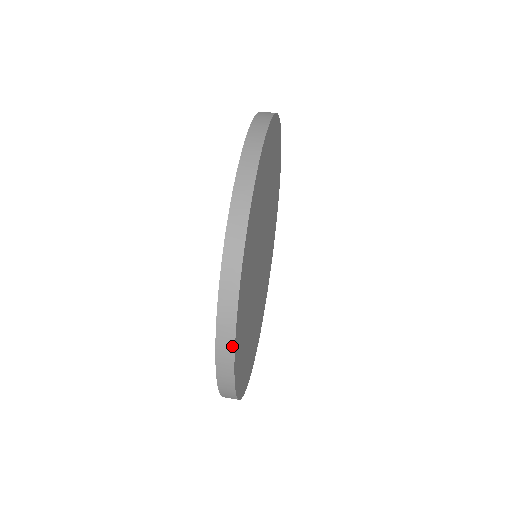
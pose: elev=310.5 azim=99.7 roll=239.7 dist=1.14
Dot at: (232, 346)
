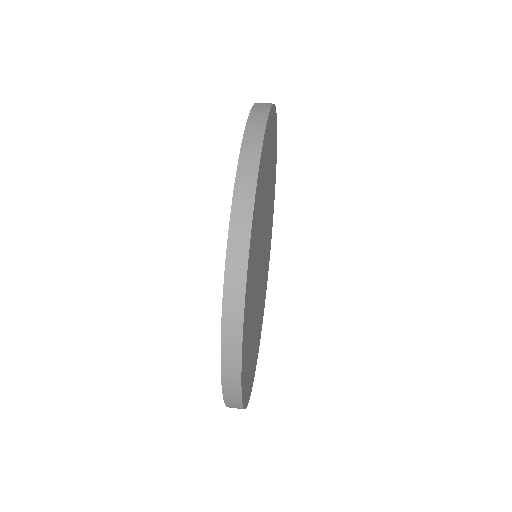
Dot at: (239, 350)
